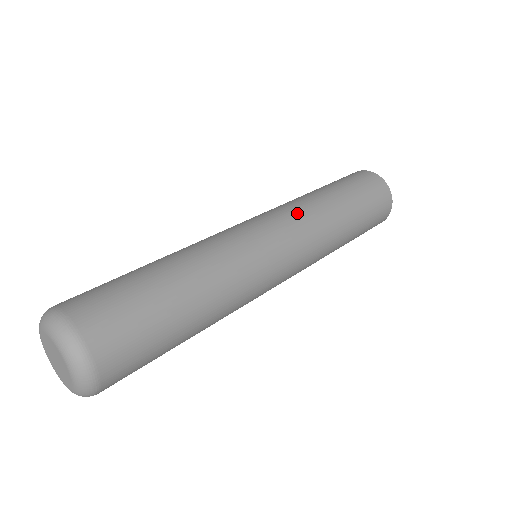
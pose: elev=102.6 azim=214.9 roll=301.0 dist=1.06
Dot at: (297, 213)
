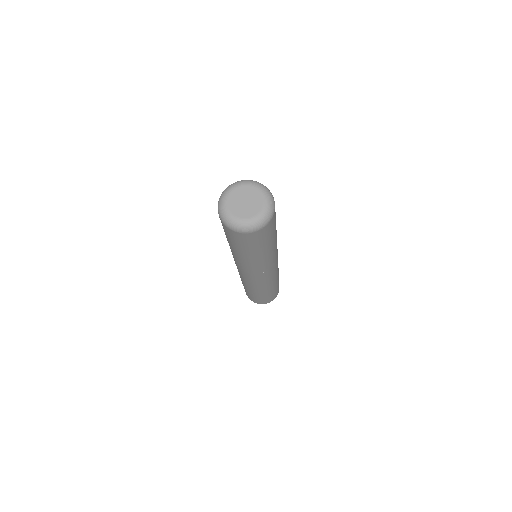
Dot at: occluded
